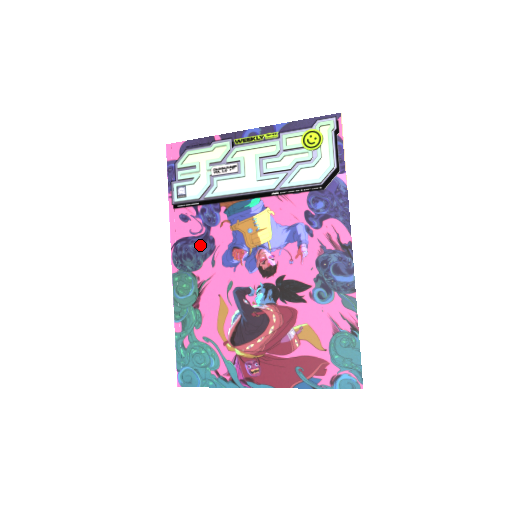
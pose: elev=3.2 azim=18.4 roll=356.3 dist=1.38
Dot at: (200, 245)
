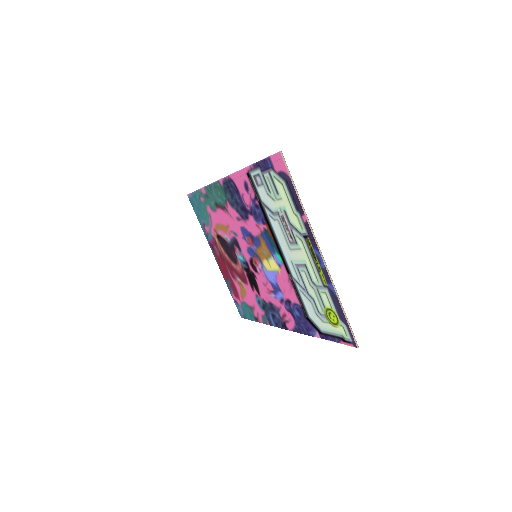
Dot at: (240, 206)
